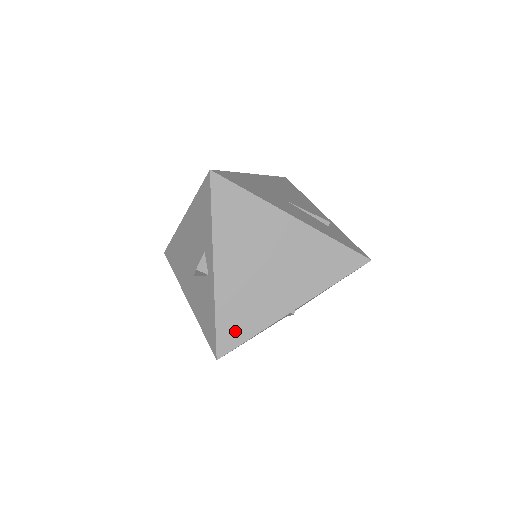
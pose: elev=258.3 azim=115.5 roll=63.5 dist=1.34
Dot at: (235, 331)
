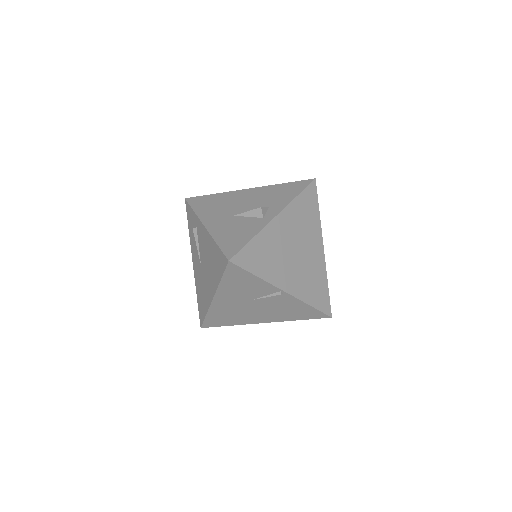
Dot at: (253, 260)
